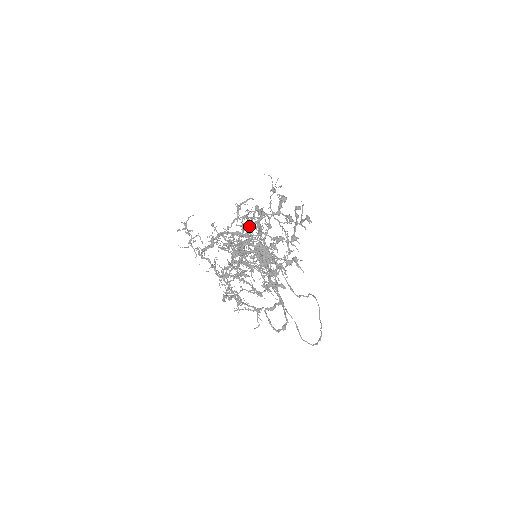
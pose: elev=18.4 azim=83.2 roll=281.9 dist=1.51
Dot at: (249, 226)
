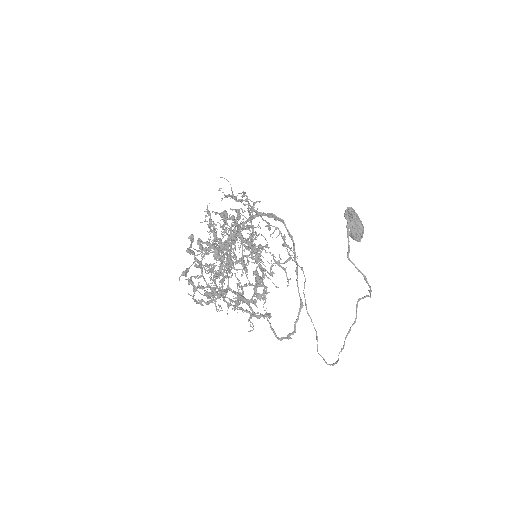
Dot at: occluded
